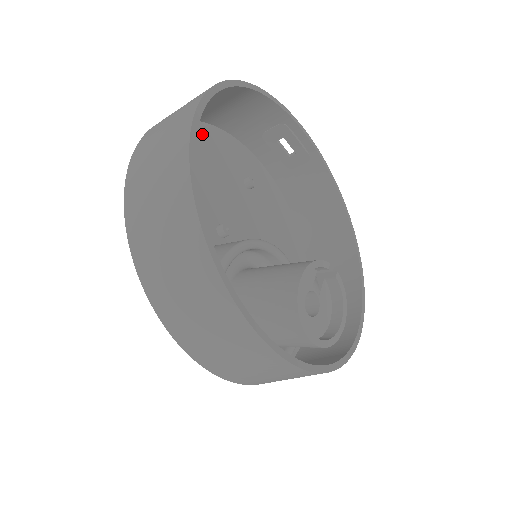
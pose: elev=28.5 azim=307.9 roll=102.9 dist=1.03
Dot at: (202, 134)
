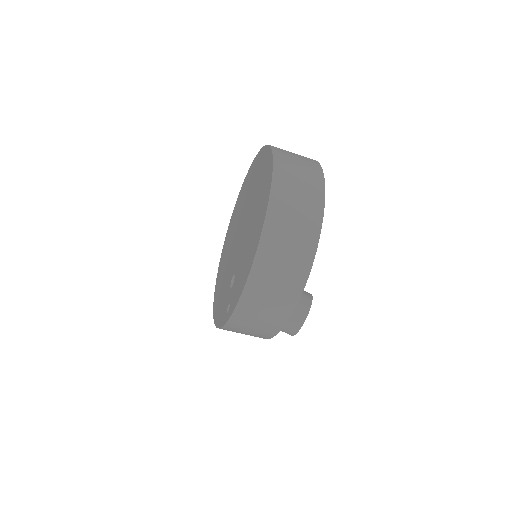
Dot at: occluded
